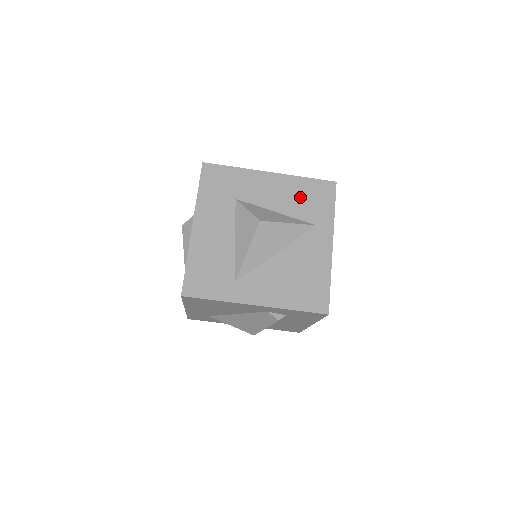
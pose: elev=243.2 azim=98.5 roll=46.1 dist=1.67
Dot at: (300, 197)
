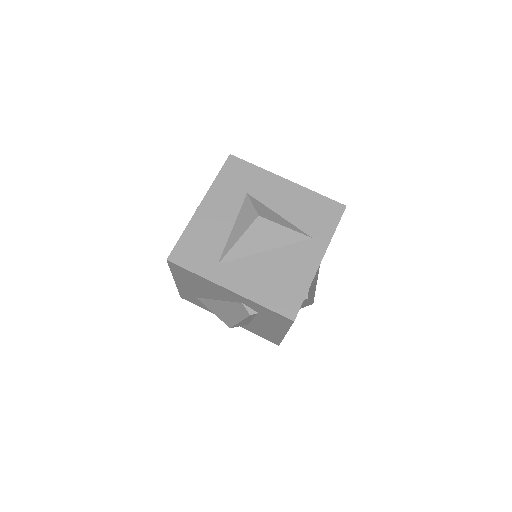
Dot at: (307, 209)
